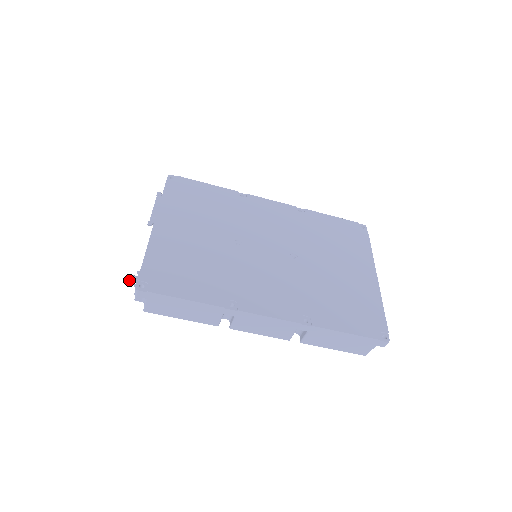
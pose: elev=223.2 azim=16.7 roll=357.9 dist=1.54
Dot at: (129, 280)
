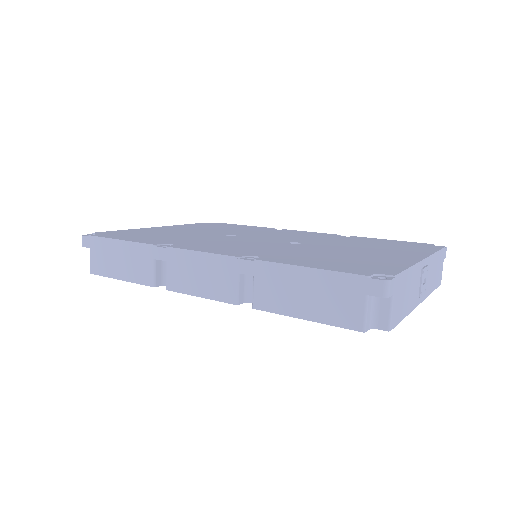
Dot at: occluded
